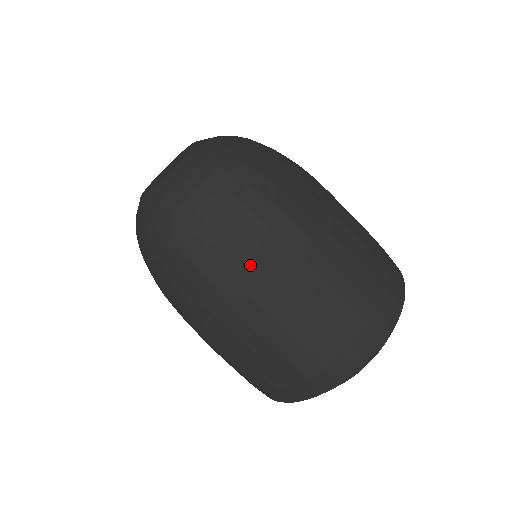
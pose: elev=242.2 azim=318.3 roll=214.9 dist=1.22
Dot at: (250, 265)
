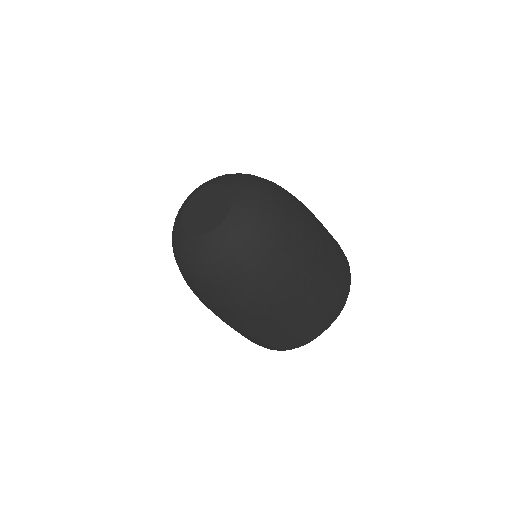
Dot at: (299, 263)
